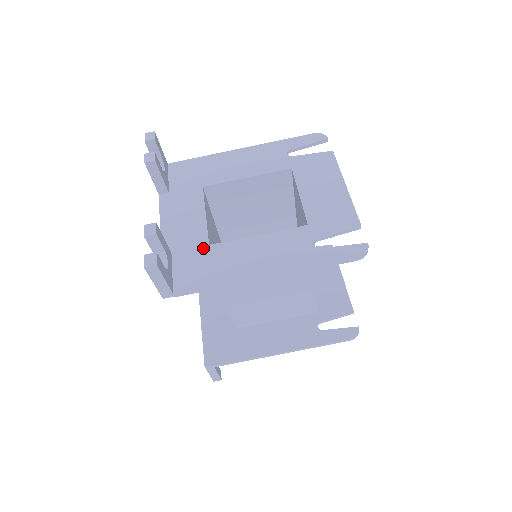
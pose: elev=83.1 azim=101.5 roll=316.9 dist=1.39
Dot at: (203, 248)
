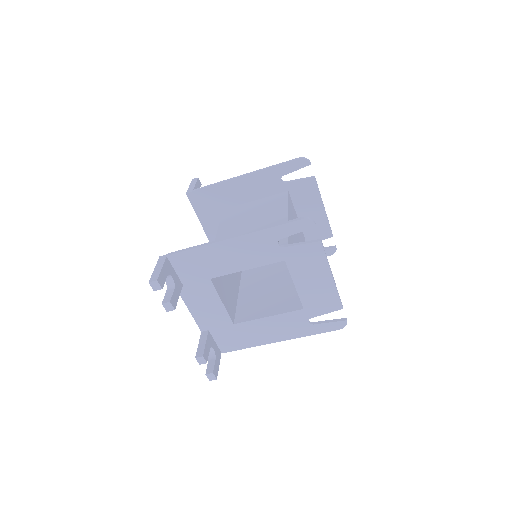
Dot at: (230, 327)
